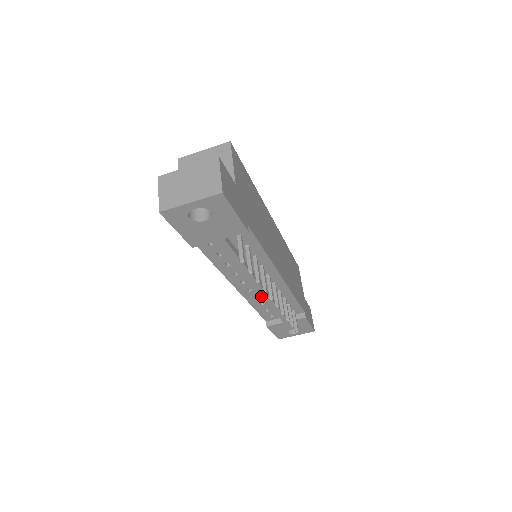
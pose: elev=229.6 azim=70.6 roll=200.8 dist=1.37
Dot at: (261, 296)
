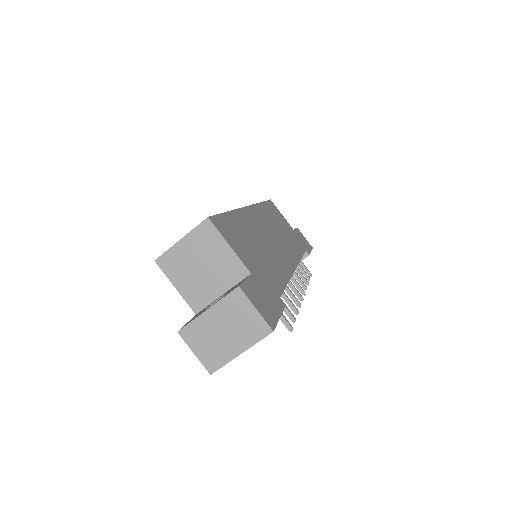
Dot at: occluded
